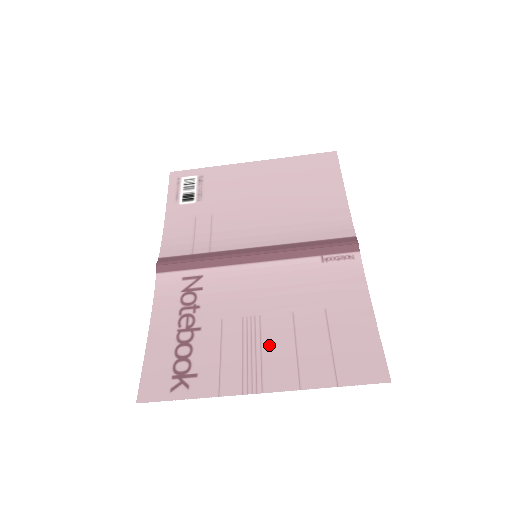
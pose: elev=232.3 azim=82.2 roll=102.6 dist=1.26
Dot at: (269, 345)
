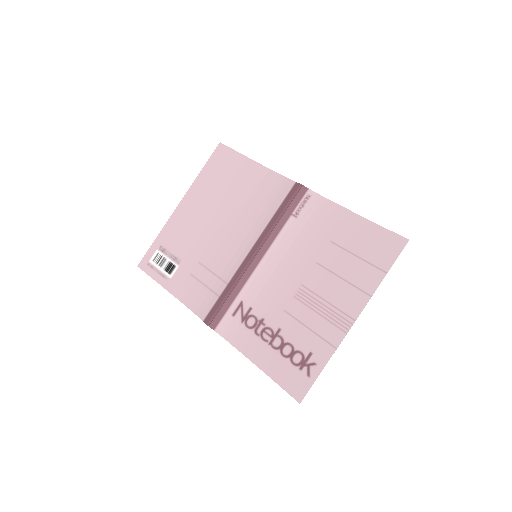
Dot at: (327, 294)
